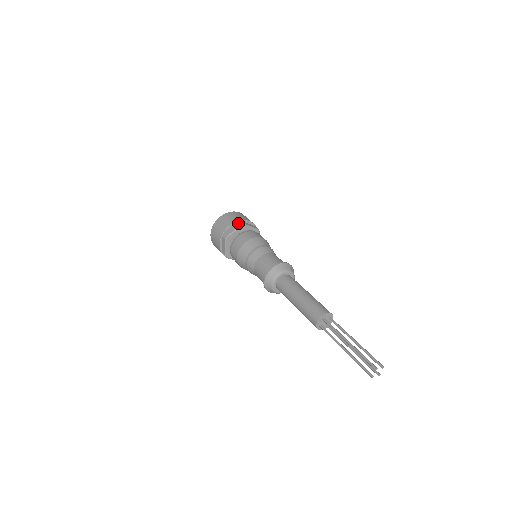
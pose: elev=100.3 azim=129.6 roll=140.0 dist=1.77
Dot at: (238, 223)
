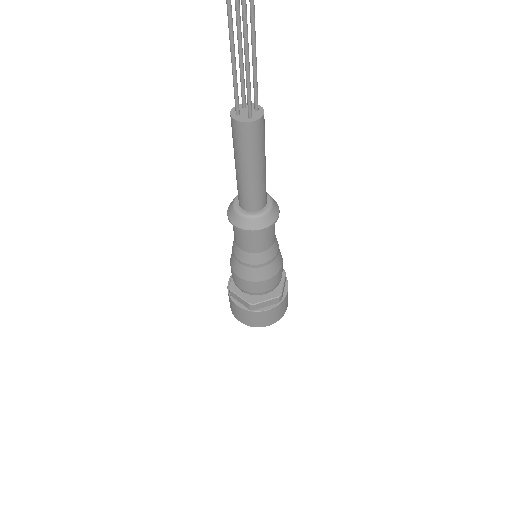
Dot at: occluded
